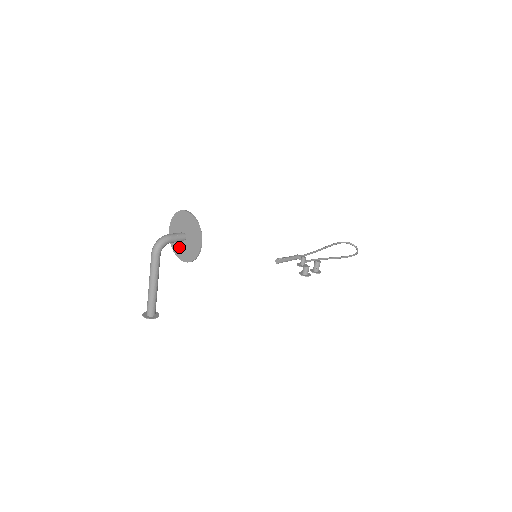
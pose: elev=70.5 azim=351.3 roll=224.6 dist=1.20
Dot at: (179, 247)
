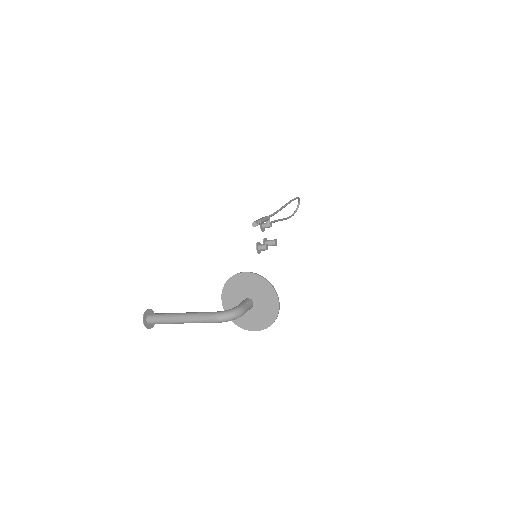
Dot at: (234, 296)
